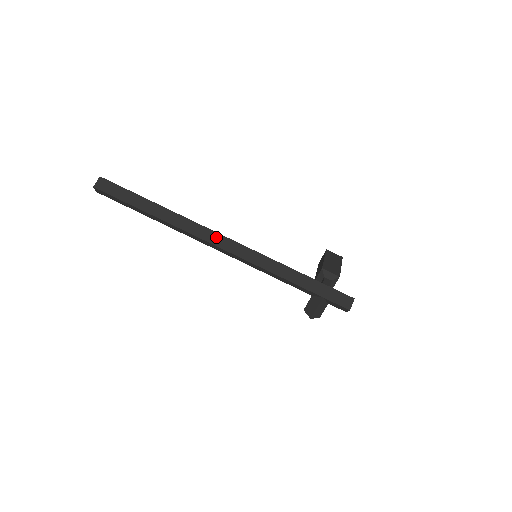
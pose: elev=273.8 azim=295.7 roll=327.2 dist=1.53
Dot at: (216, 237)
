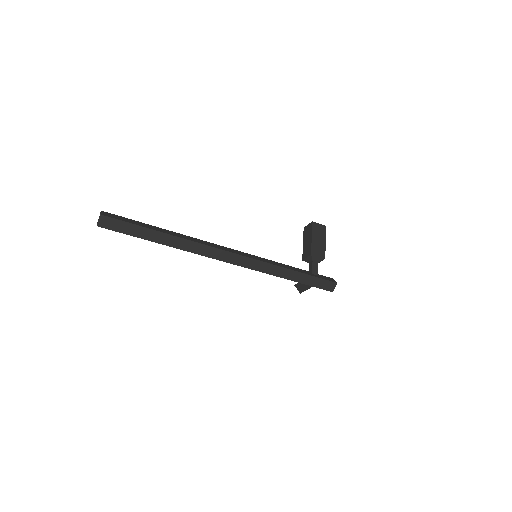
Dot at: (222, 254)
